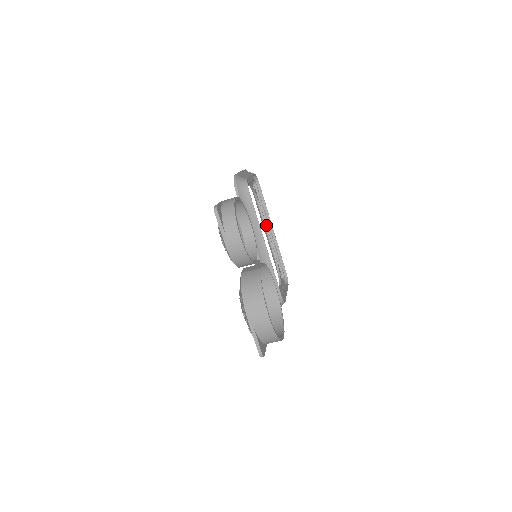
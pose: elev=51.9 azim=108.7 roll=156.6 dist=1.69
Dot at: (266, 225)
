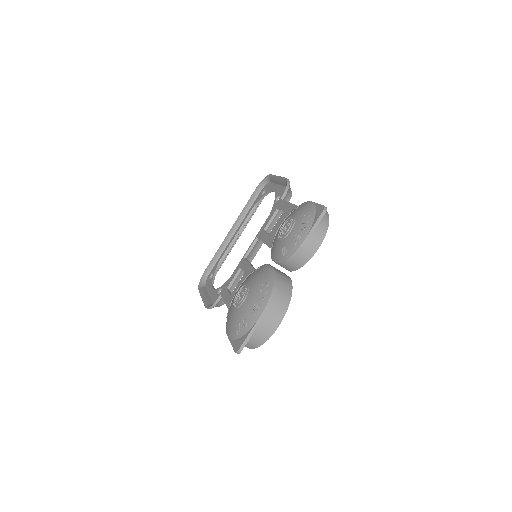
Dot at: (241, 229)
